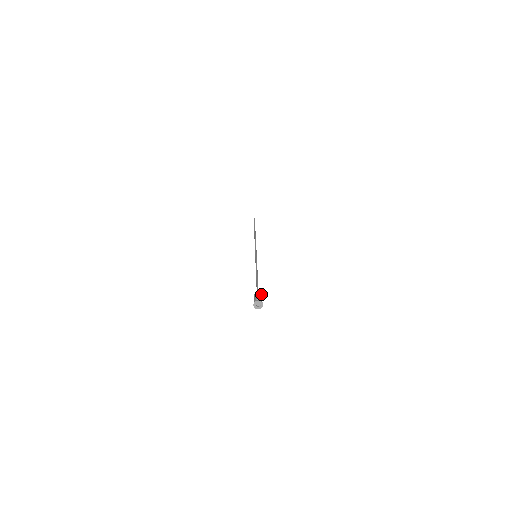
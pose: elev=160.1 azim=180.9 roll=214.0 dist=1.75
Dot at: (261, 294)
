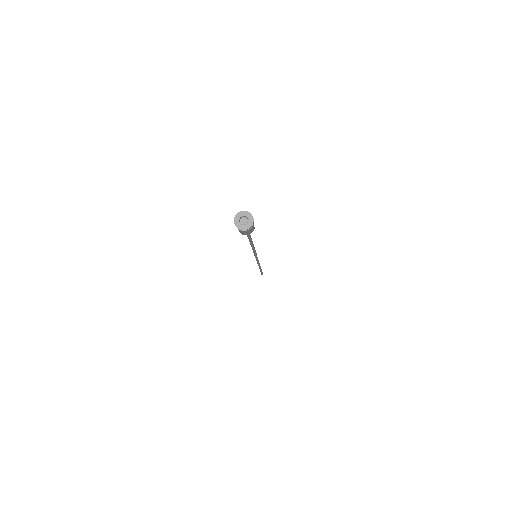
Dot at: occluded
